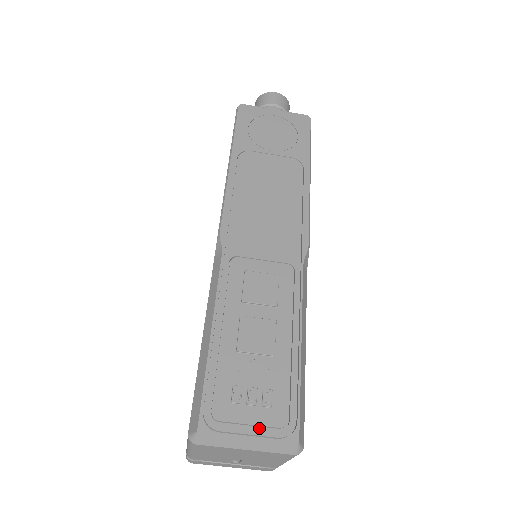
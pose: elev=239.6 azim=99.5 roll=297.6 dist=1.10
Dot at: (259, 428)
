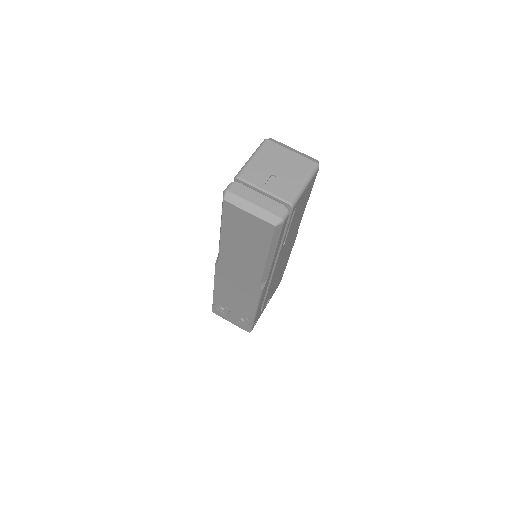
Dot at: occluded
